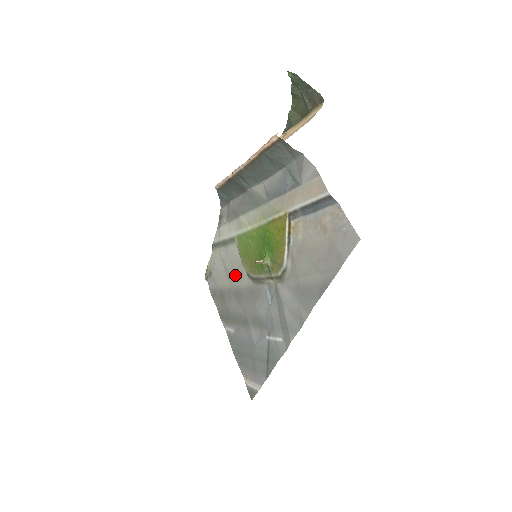
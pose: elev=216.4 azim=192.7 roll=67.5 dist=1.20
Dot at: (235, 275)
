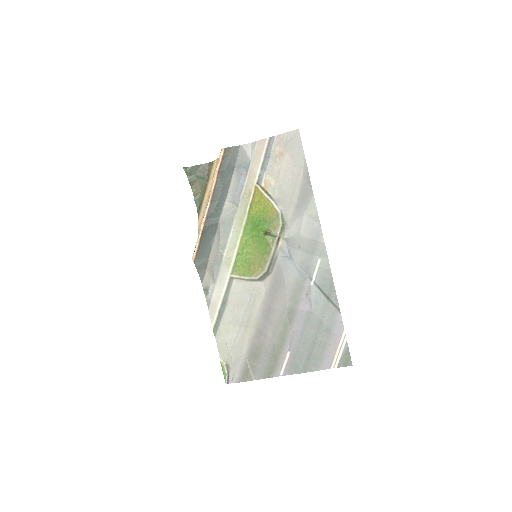
Dot at: (252, 305)
